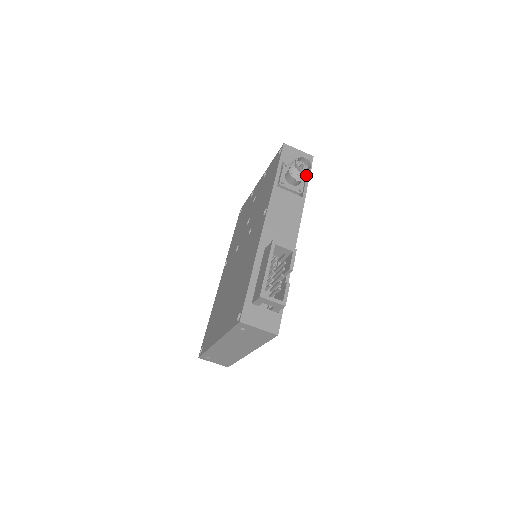
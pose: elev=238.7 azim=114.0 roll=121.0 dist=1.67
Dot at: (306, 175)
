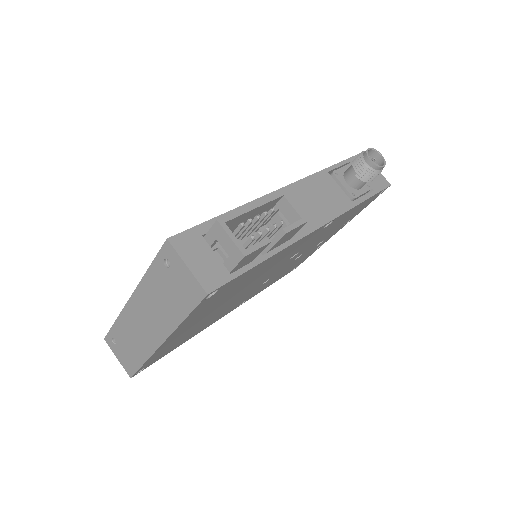
Dot at: (371, 172)
